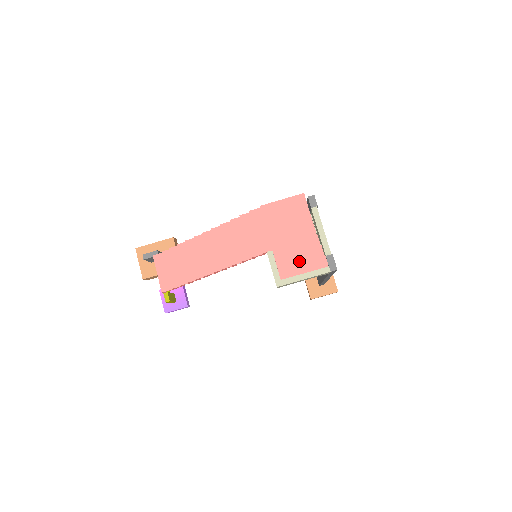
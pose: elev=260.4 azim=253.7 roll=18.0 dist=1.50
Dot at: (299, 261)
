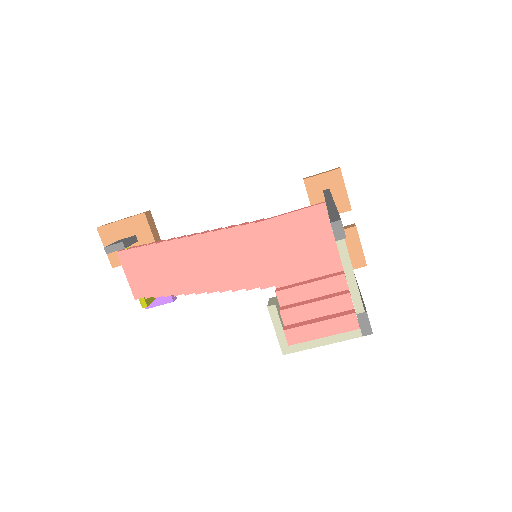
Dot at: (316, 315)
